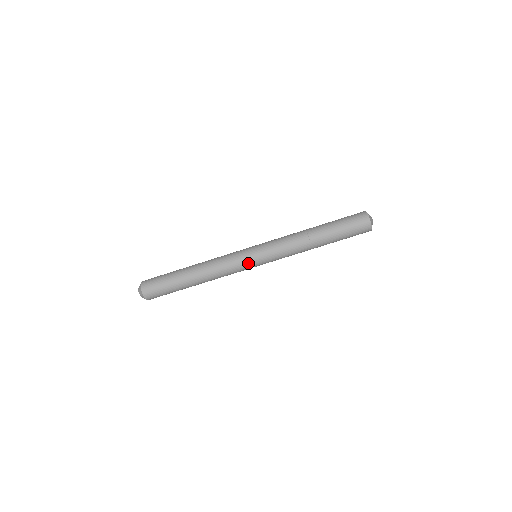
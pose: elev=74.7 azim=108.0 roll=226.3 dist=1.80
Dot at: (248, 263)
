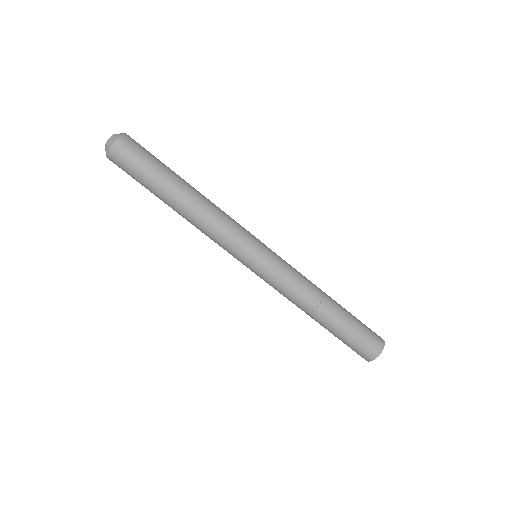
Dot at: (238, 259)
